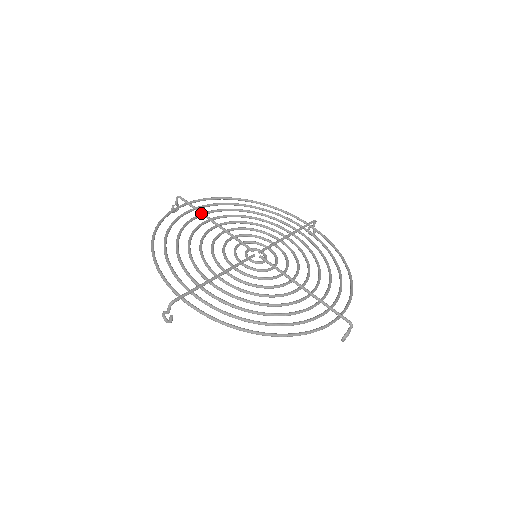
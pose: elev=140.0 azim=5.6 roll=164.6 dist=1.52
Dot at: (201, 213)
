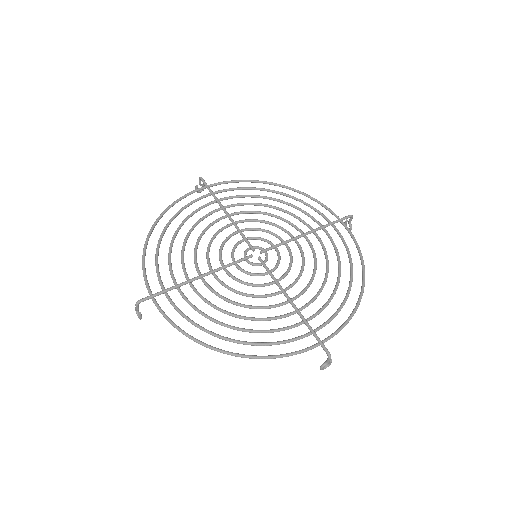
Dot at: (216, 199)
